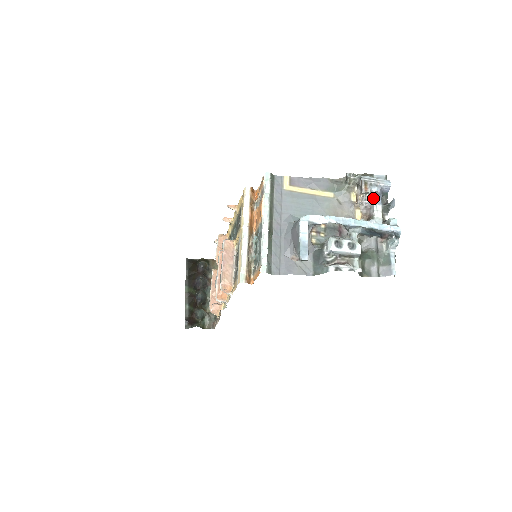
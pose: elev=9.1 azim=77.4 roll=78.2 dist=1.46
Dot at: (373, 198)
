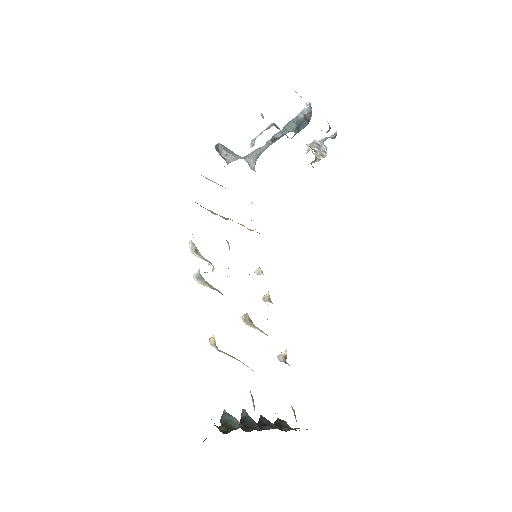
Dot at: (323, 142)
